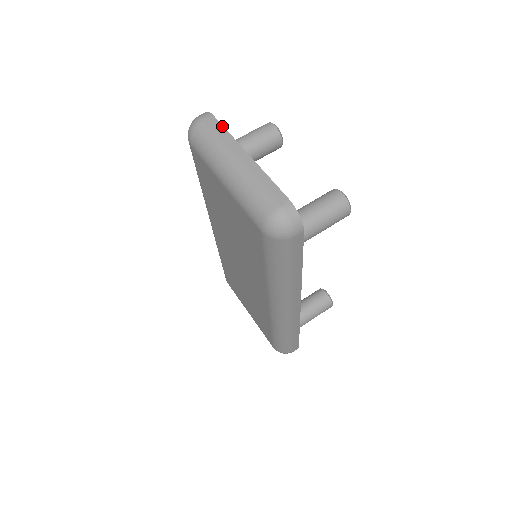
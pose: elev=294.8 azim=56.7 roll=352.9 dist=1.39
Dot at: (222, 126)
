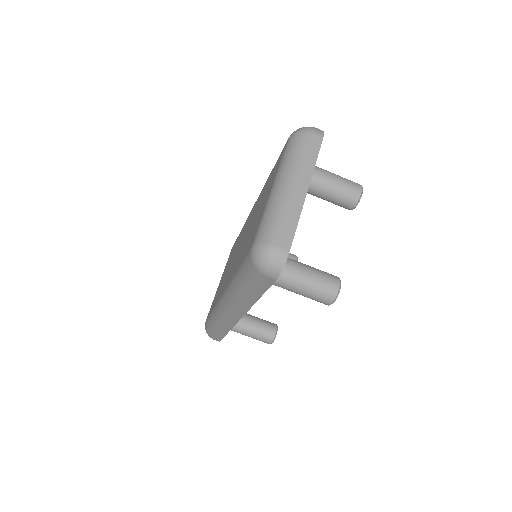
Dot at: (318, 153)
